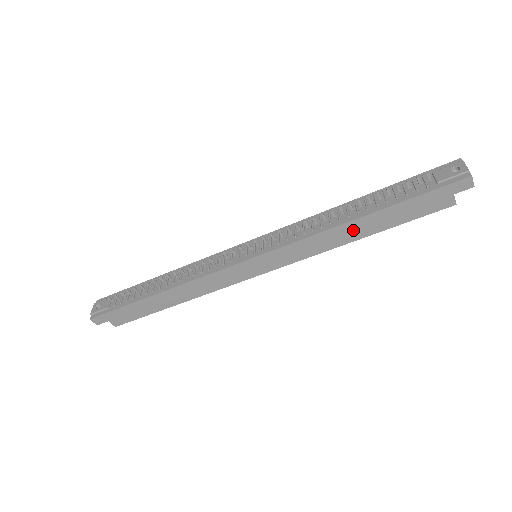
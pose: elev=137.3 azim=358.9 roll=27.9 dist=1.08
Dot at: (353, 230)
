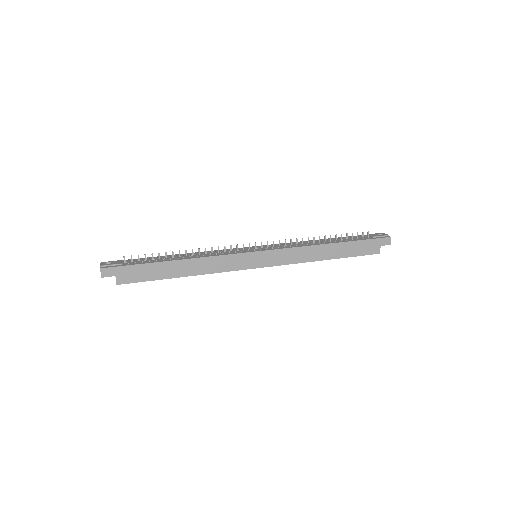
Dot at: (326, 251)
